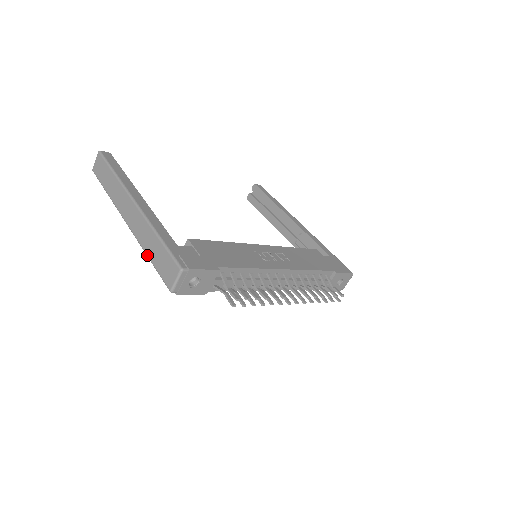
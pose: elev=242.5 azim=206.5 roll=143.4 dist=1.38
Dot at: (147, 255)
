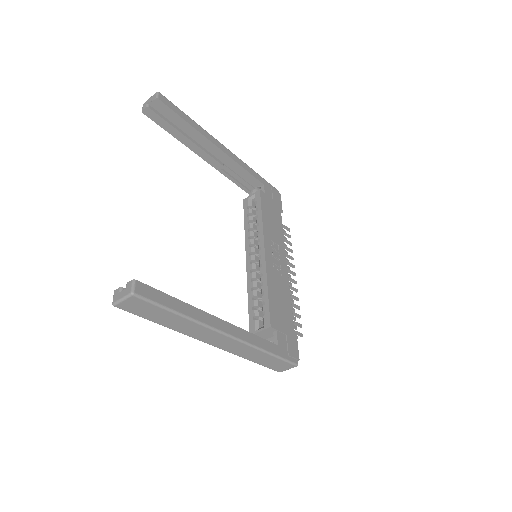
Dot at: occluded
